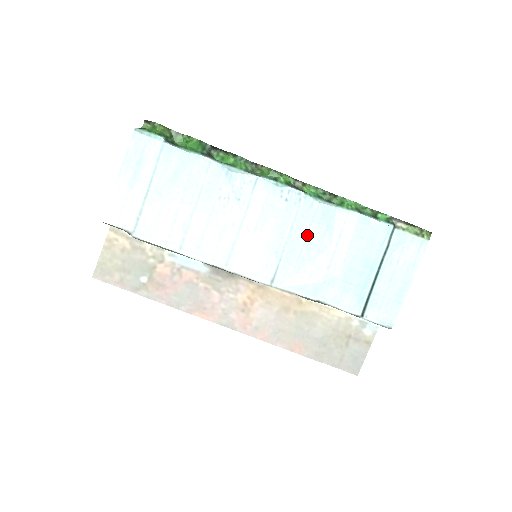
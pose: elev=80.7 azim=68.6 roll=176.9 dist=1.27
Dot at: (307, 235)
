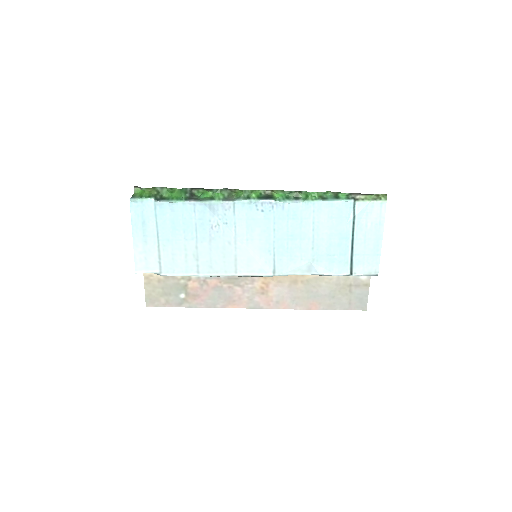
Dot at: (288, 231)
